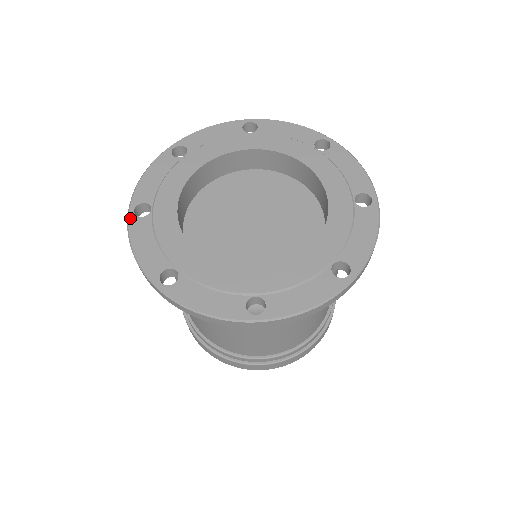
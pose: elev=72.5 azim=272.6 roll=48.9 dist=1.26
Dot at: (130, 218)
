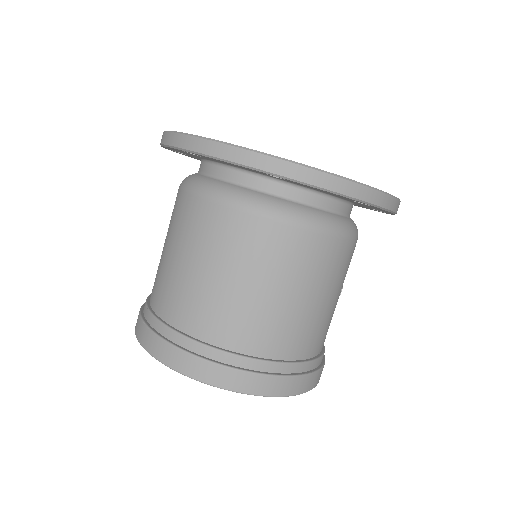
Dot at: occluded
